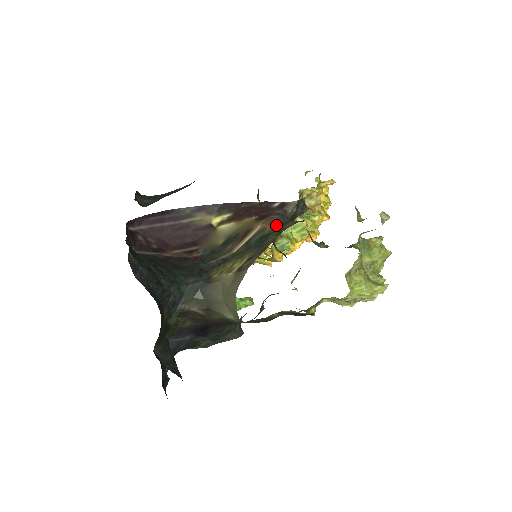
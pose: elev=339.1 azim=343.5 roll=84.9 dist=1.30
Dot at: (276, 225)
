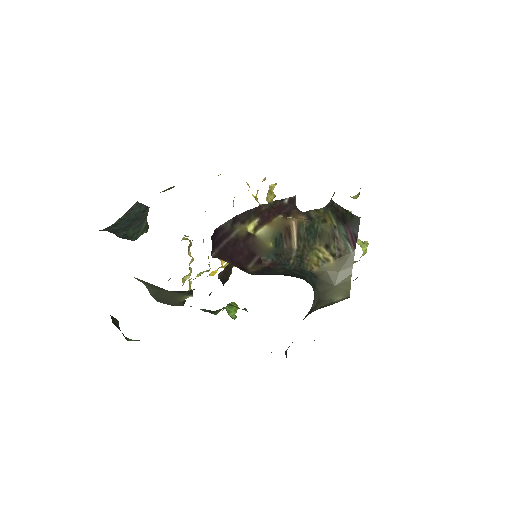
Dot at: (302, 217)
